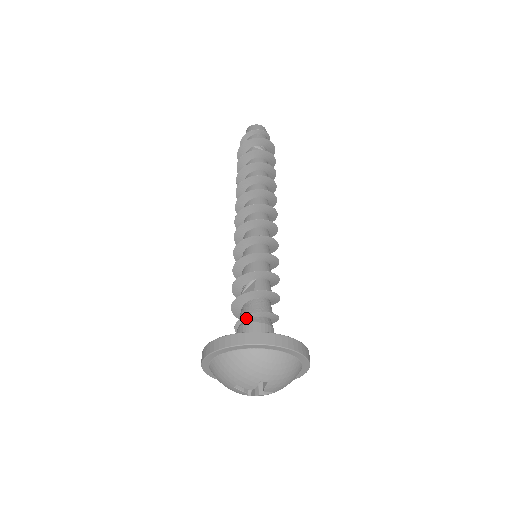
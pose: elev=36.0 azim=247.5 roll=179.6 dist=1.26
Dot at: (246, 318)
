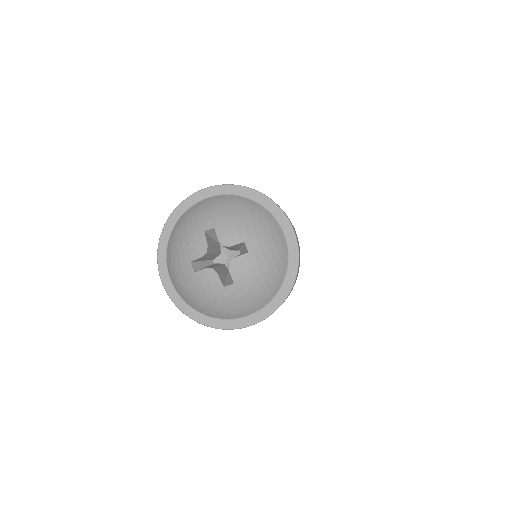
Dot at: occluded
